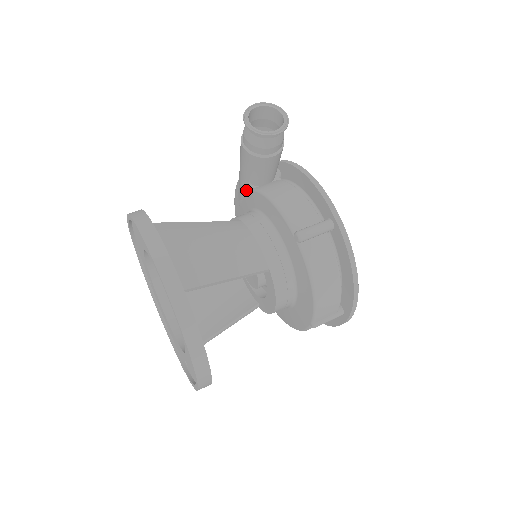
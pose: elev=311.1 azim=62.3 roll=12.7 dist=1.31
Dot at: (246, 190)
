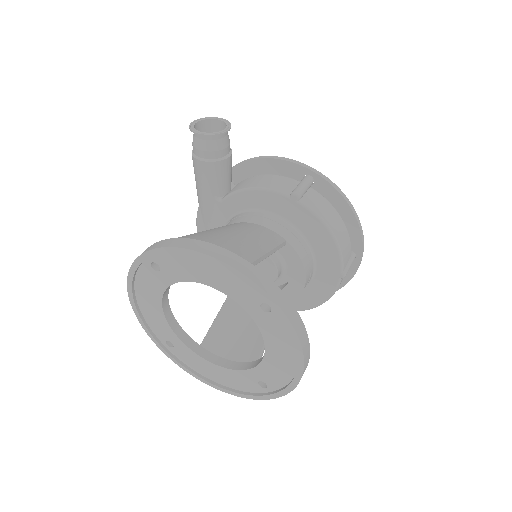
Dot at: (214, 208)
